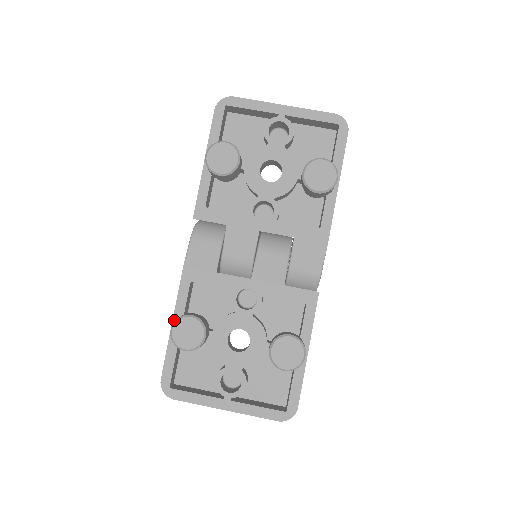
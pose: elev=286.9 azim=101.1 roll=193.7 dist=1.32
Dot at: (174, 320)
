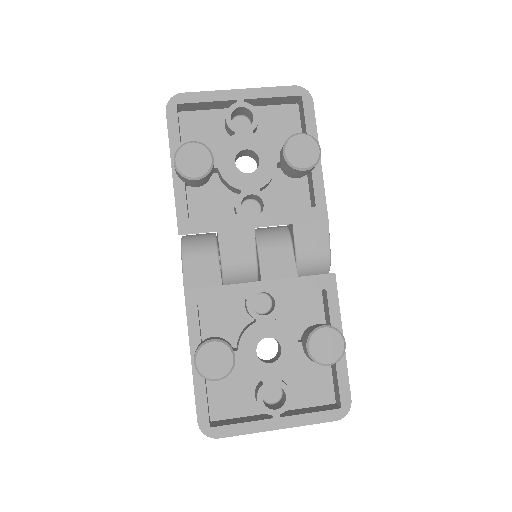
Dot at: (192, 352)
